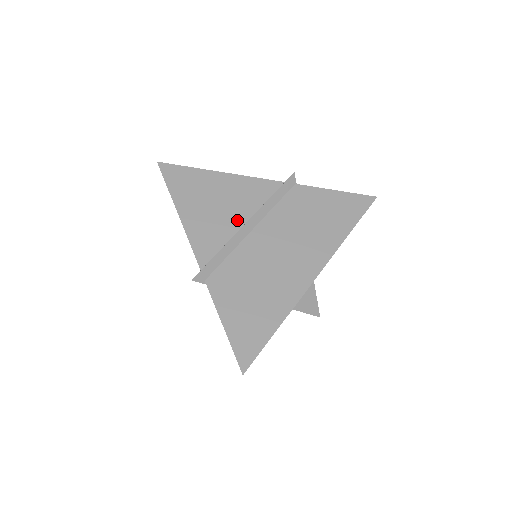
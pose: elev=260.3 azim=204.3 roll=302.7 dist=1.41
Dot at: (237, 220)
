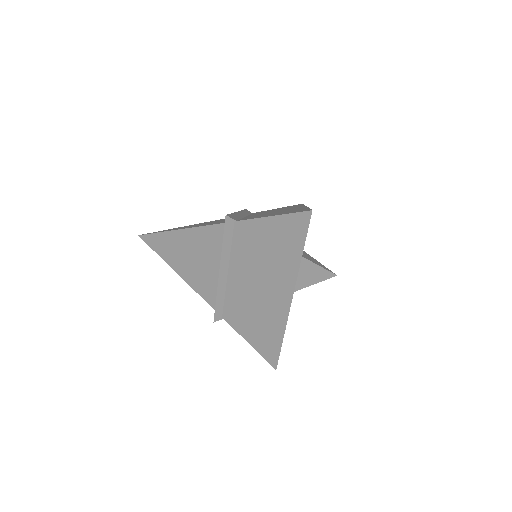
Dot at: (213, 269)
